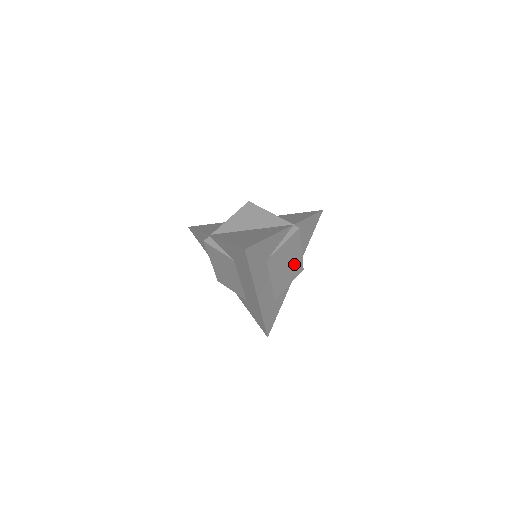
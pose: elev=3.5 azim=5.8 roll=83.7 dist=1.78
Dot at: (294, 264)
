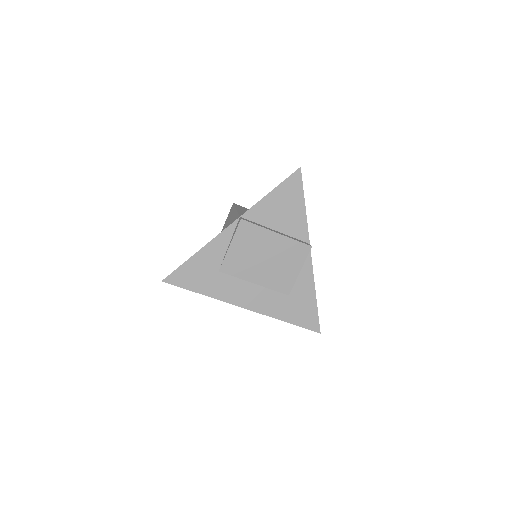
Dot at: (282, 251)
